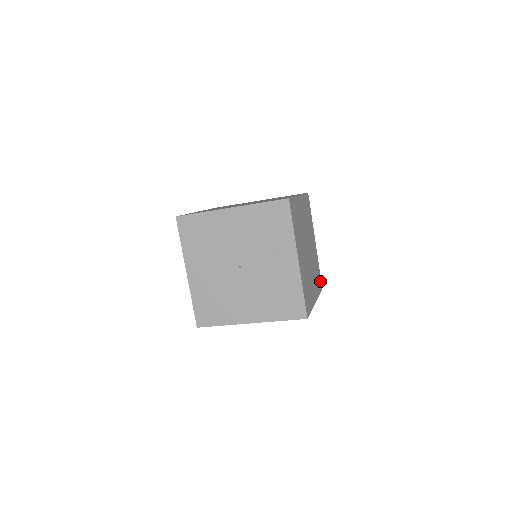
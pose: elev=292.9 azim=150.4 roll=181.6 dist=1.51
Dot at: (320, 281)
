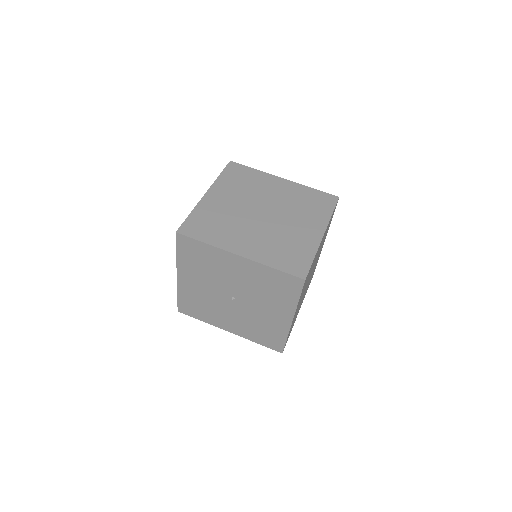
Dot at: (314, 271)
